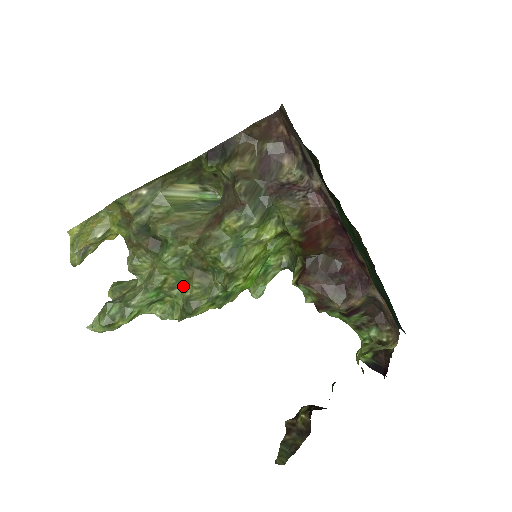
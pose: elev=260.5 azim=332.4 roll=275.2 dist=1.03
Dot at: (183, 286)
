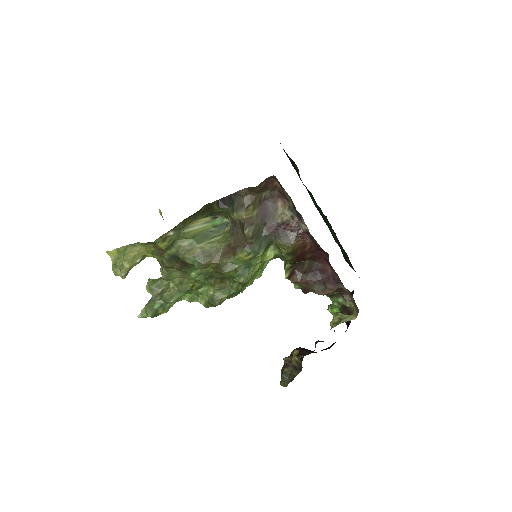
Dot at: (206, 287)
